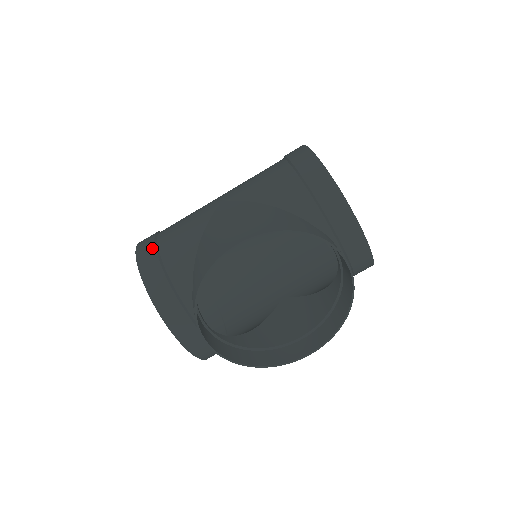
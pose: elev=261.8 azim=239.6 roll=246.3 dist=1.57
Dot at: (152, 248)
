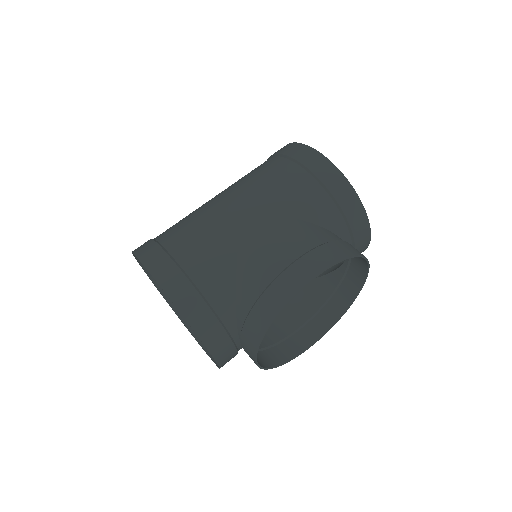
Dot at: (178, 273)
